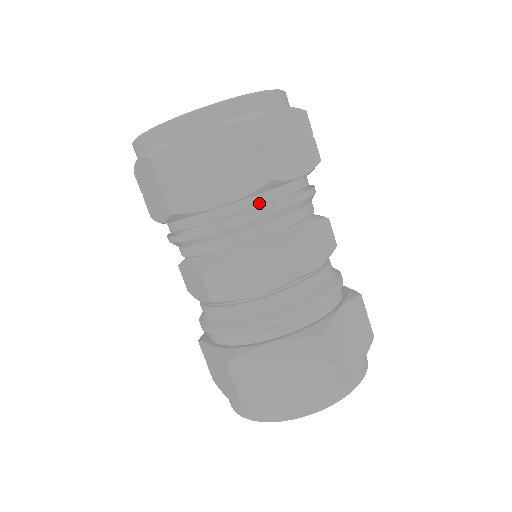
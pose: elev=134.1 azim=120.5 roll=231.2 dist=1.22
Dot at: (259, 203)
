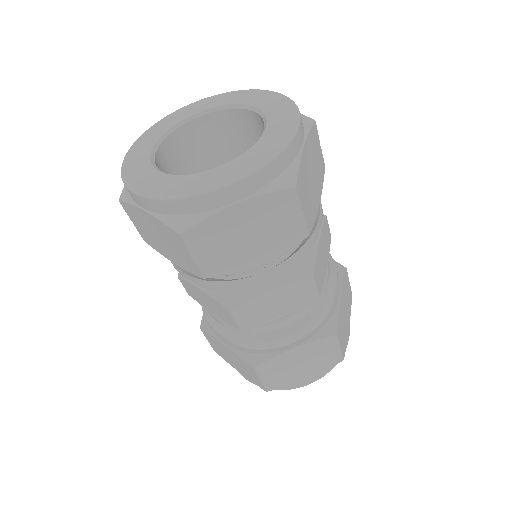
Dot at: (289, 248)
